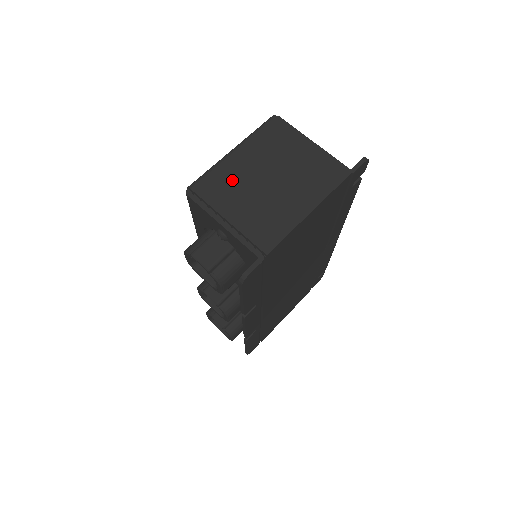
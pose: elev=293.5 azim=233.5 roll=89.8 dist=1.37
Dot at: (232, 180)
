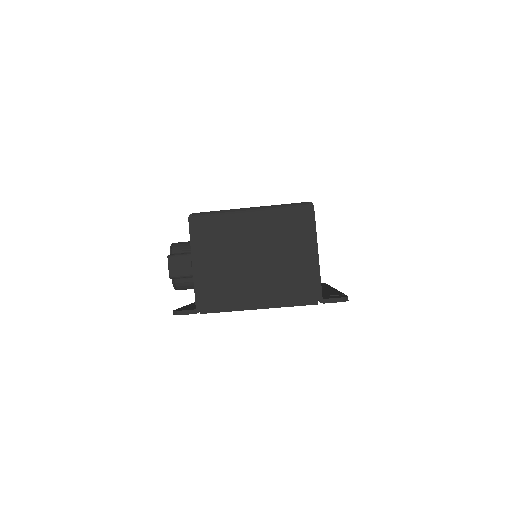
Dot at: (226, 236)
